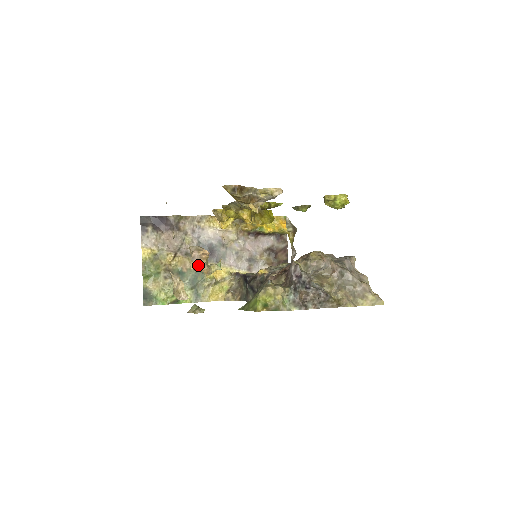
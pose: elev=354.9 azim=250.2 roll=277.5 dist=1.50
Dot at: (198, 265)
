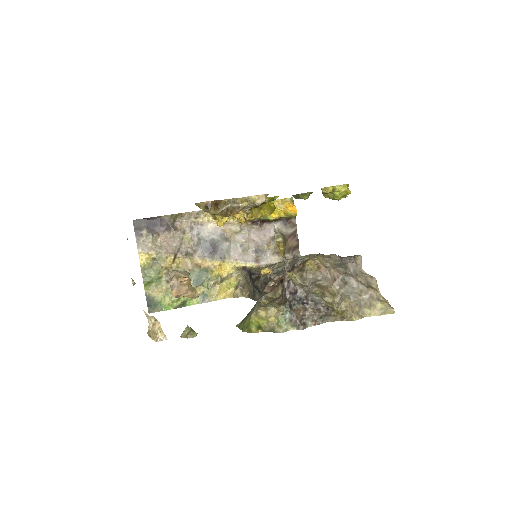
Dot at: (180, 293)
